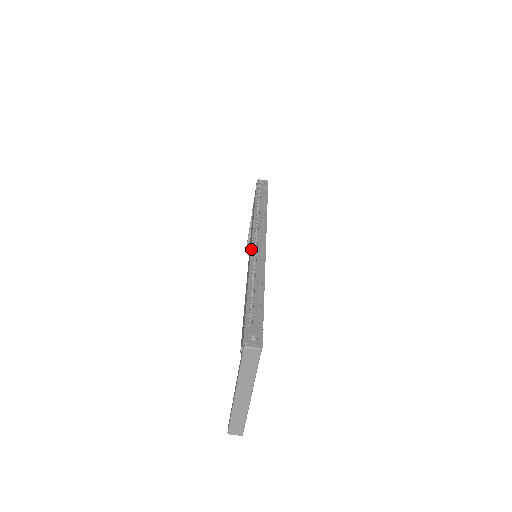
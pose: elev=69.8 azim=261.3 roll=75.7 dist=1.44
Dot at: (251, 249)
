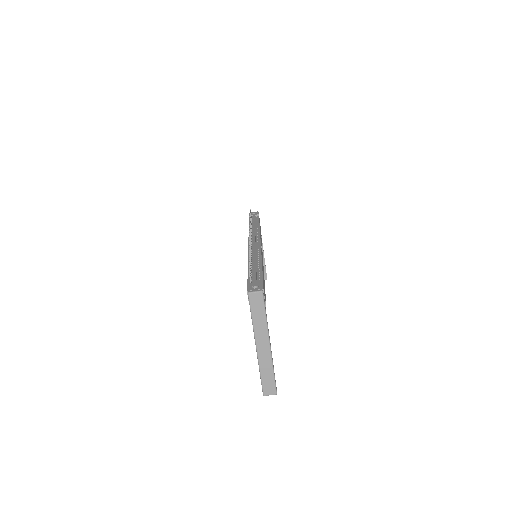
Dot at: (248, 247)
